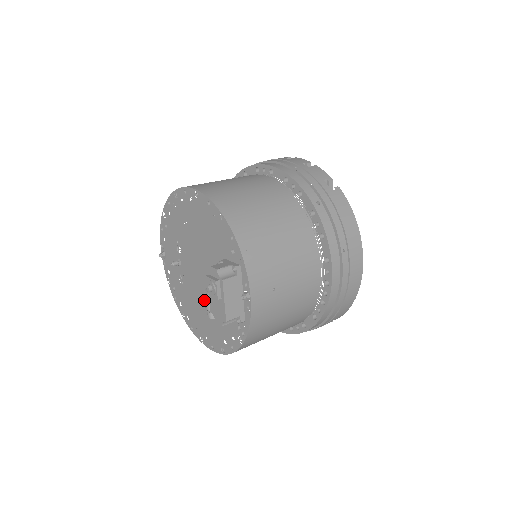
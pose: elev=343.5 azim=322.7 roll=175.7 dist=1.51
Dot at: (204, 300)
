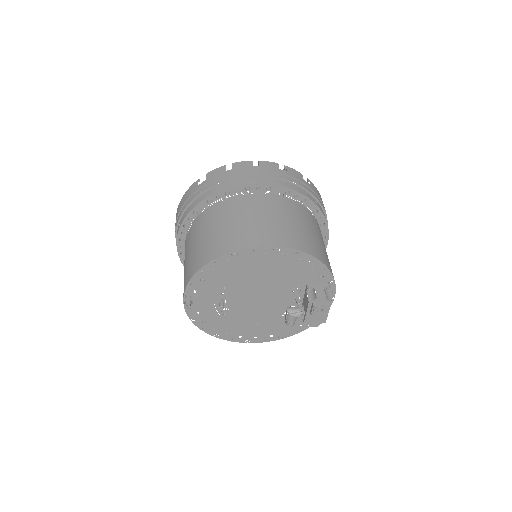
Dot at: (262, 316)
